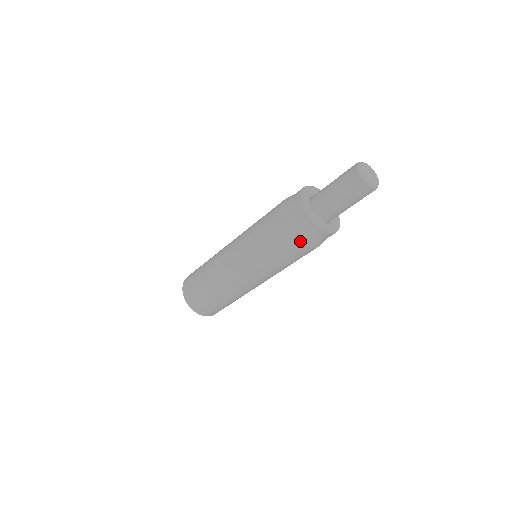
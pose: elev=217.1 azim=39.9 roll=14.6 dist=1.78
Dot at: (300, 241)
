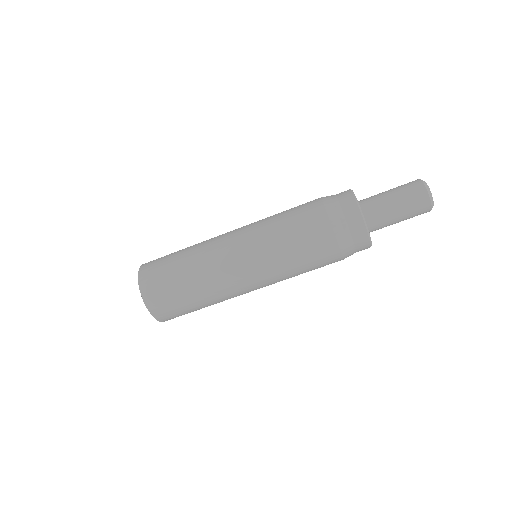
Dot at: (341, 248)
